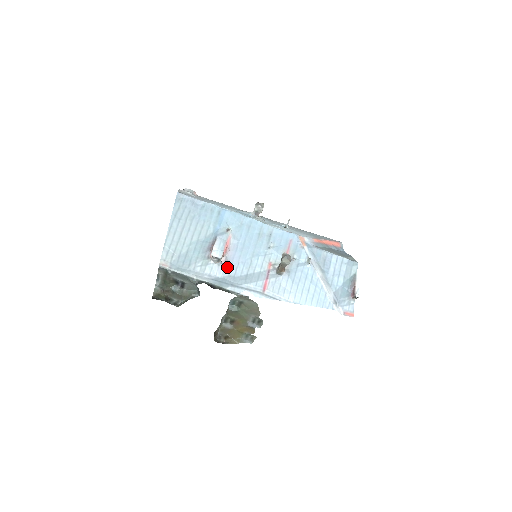
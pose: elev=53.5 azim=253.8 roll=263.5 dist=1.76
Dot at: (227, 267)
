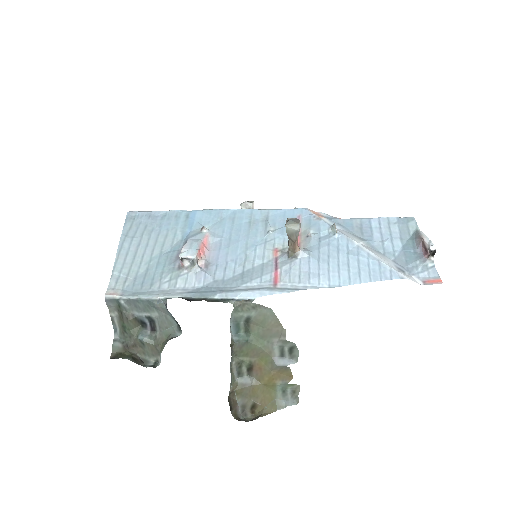
Dot at: (209, 271)
